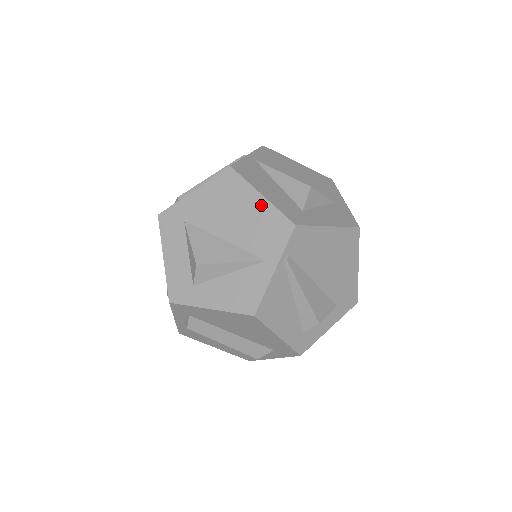
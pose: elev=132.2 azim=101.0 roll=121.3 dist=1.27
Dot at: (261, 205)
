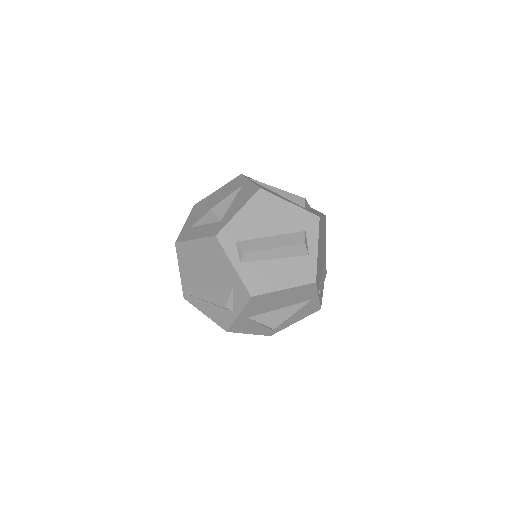
Dot at: (221, 189)
